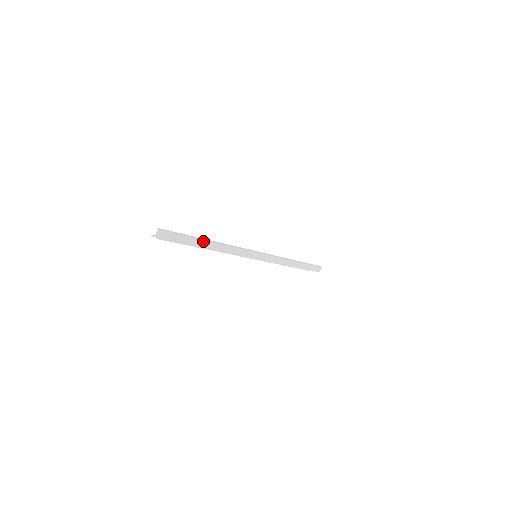
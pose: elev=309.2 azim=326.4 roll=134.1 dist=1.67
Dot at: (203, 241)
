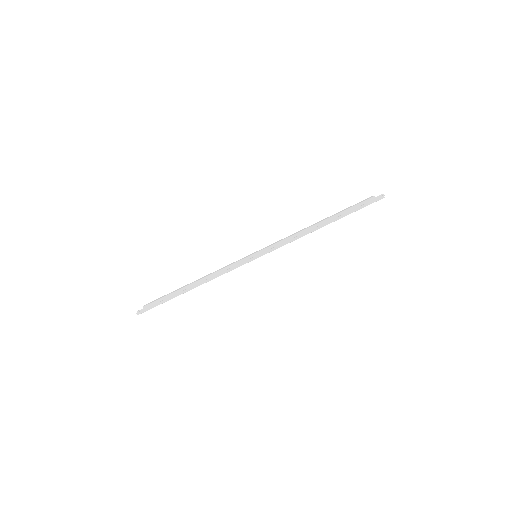
Dot at: (182, 293)
